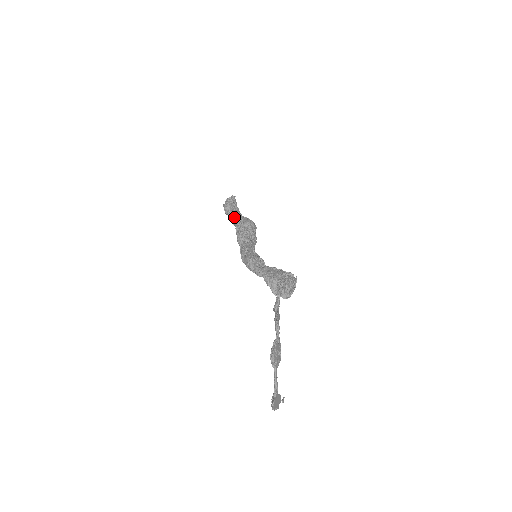
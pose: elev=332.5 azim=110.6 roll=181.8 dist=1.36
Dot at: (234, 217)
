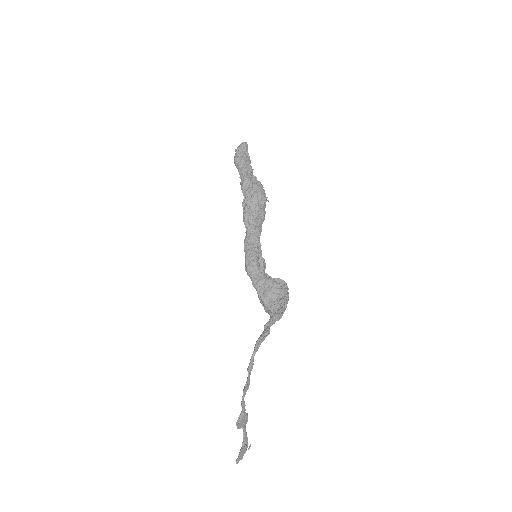
Dot at: (242, 184)
